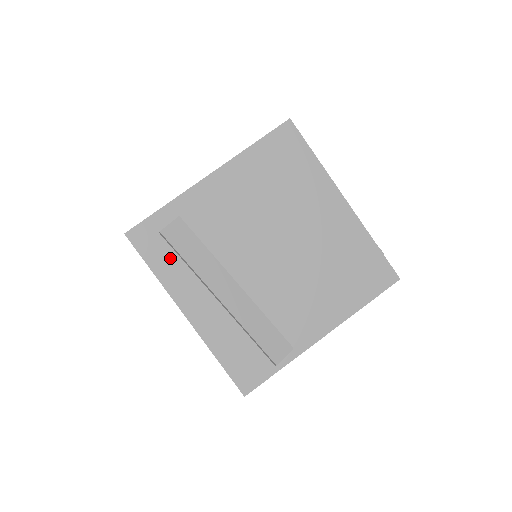
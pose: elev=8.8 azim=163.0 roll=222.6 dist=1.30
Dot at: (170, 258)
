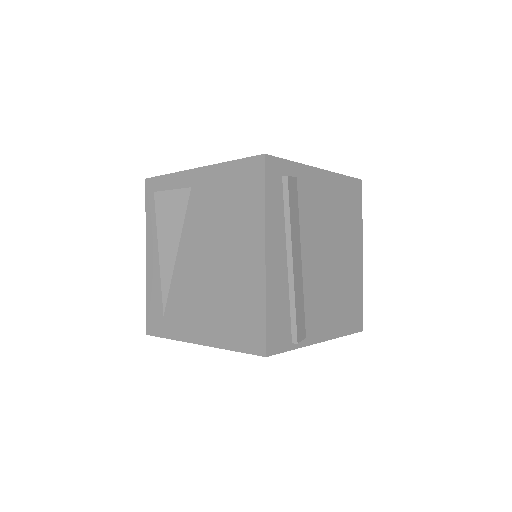
Dot at: (279, 201)
